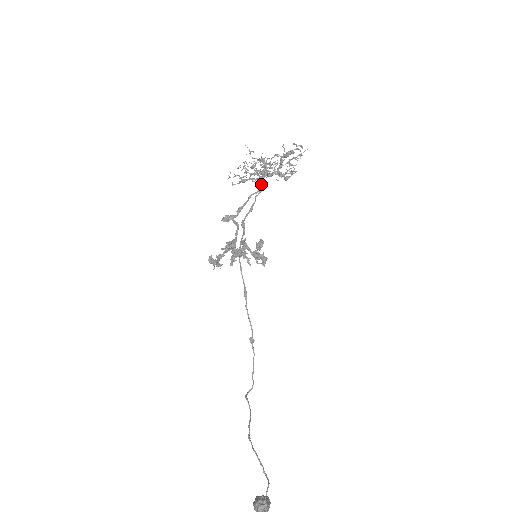
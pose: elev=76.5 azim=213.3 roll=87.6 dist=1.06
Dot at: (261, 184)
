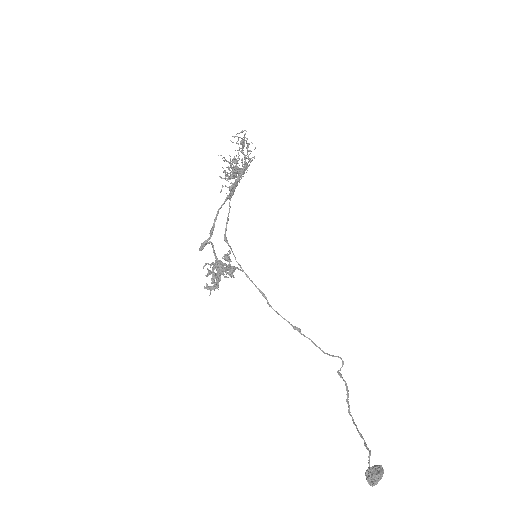
Dot at: (233, 188)
